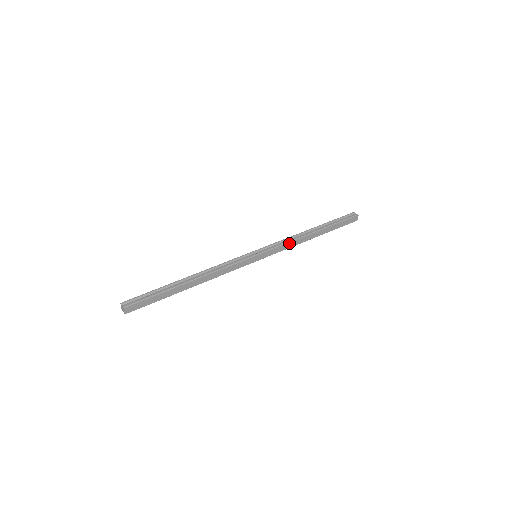
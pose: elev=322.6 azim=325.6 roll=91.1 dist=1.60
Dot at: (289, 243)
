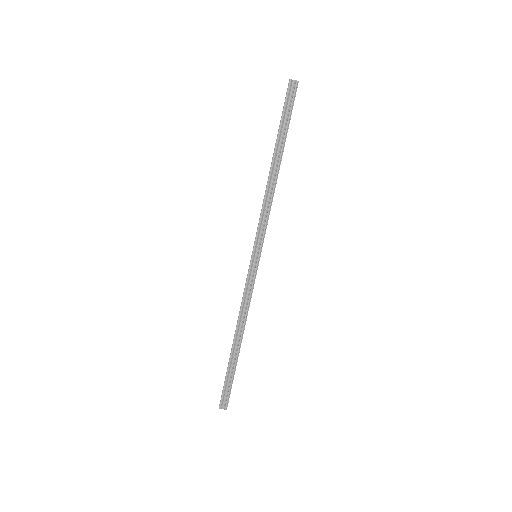
Dot at: (270, 210)
